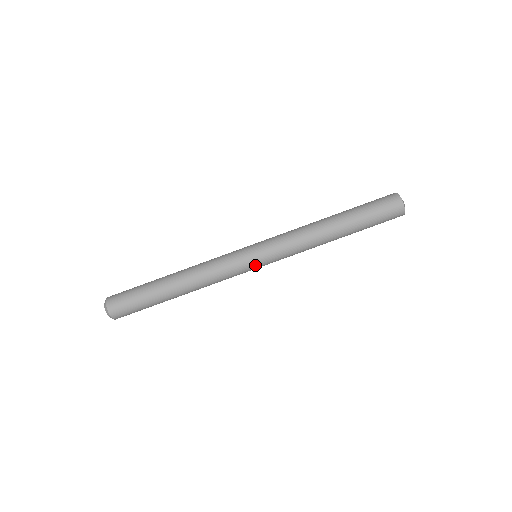
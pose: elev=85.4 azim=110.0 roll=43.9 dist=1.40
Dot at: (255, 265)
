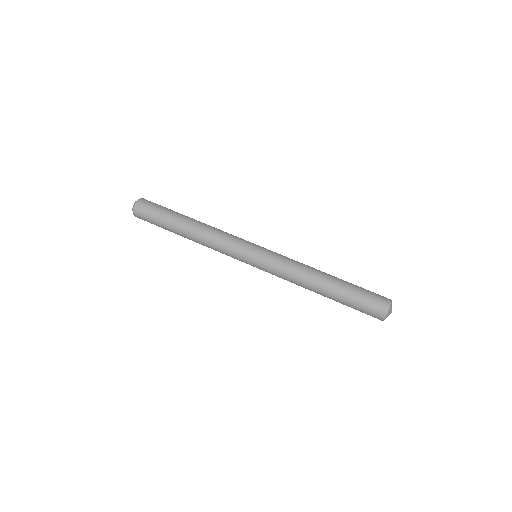
Dot at: (250, 255)
